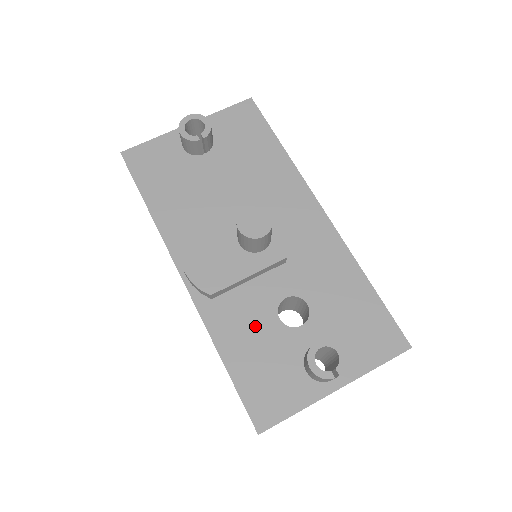
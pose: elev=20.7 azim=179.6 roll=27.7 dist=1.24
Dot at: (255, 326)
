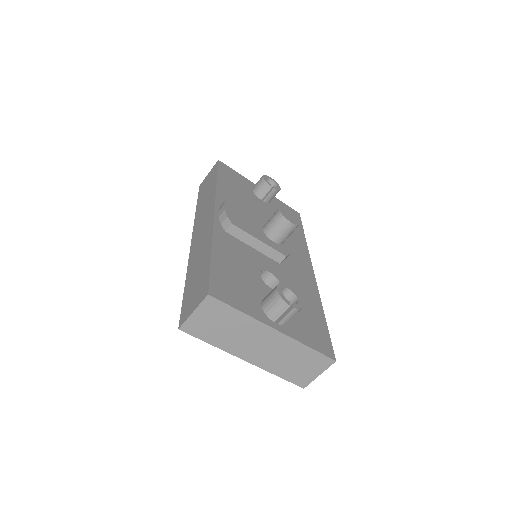
Dot at: (243, 262)
